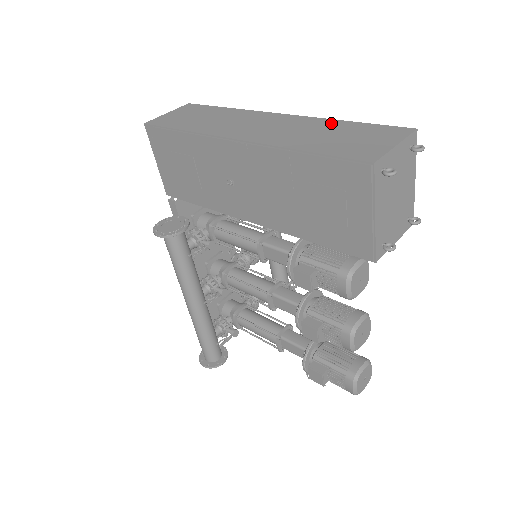
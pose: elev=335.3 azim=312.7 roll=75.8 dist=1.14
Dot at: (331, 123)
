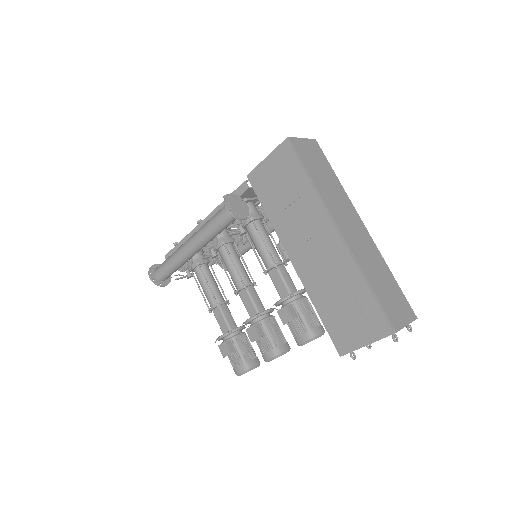
Dot at: (386, 268)
